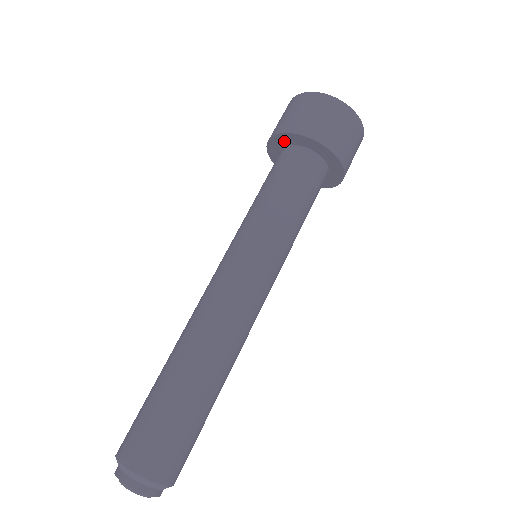
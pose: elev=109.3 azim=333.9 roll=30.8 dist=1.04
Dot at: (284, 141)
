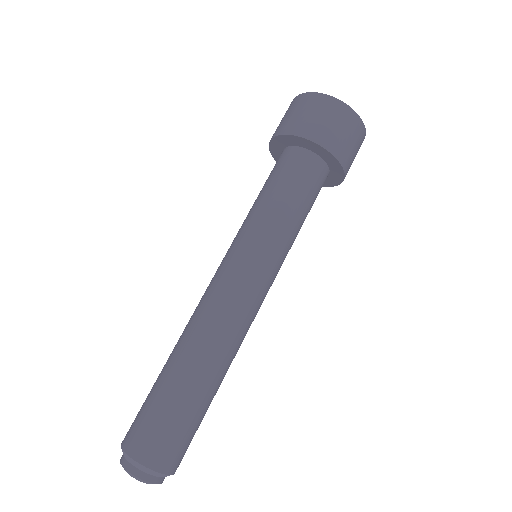
Dot at: (312, 147)
